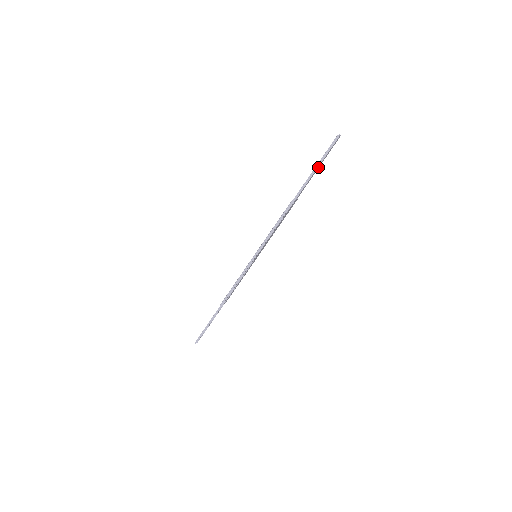
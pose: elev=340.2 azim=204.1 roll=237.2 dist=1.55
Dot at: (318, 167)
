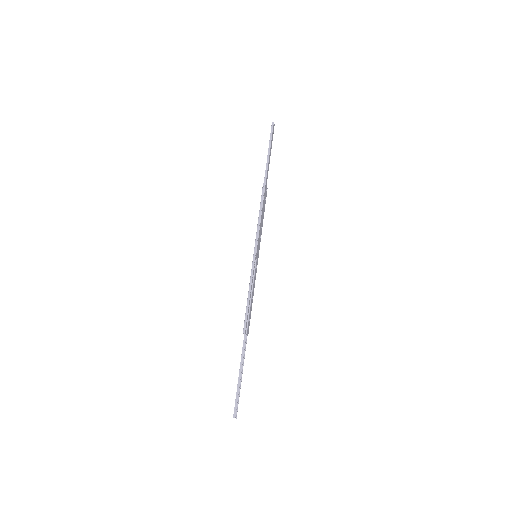
Dot at: (270, 152)
